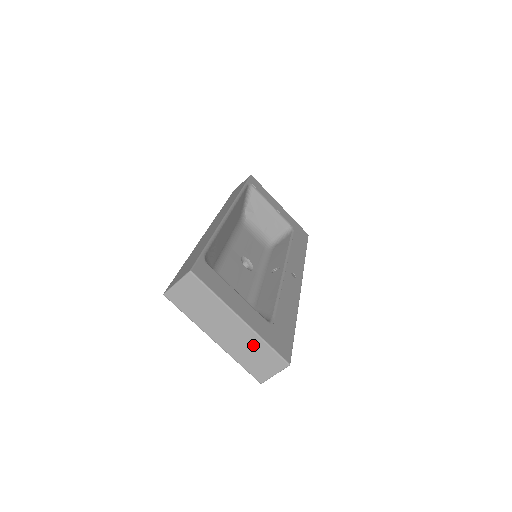
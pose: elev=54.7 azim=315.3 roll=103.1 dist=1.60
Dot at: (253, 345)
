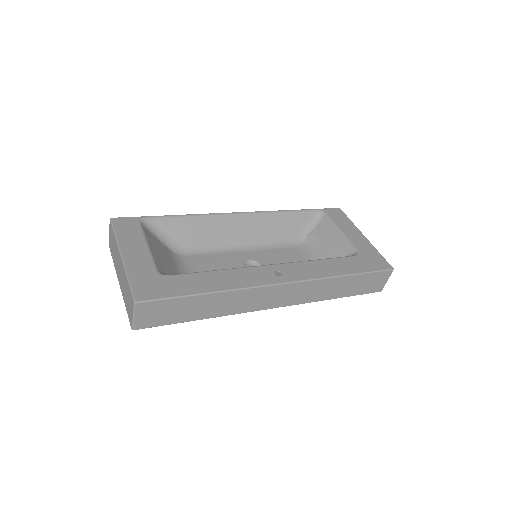
Dot at: (125, 283)
